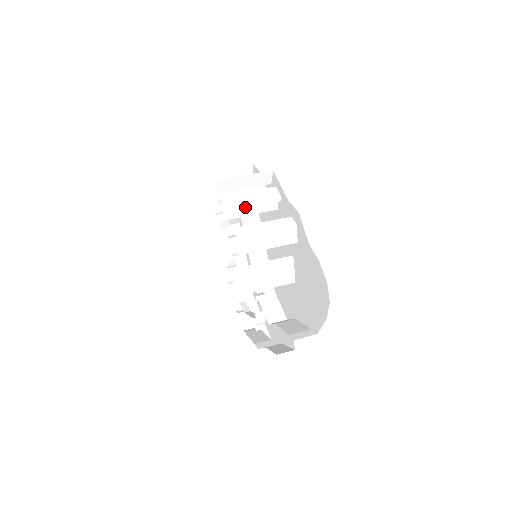
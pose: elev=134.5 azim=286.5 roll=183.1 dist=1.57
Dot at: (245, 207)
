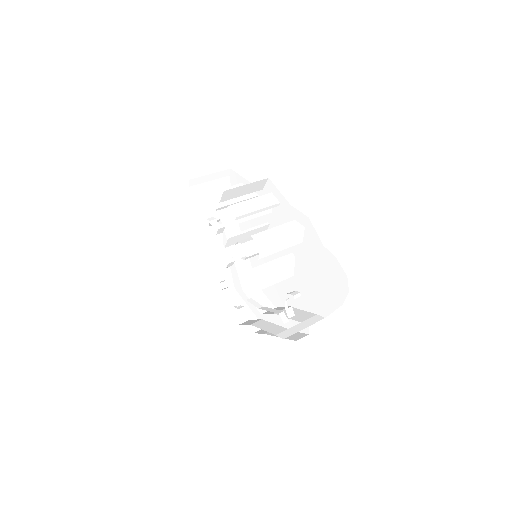
Dot at: (251, 214)
